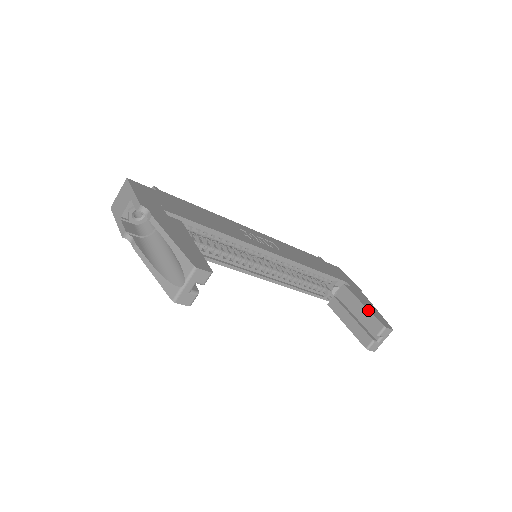
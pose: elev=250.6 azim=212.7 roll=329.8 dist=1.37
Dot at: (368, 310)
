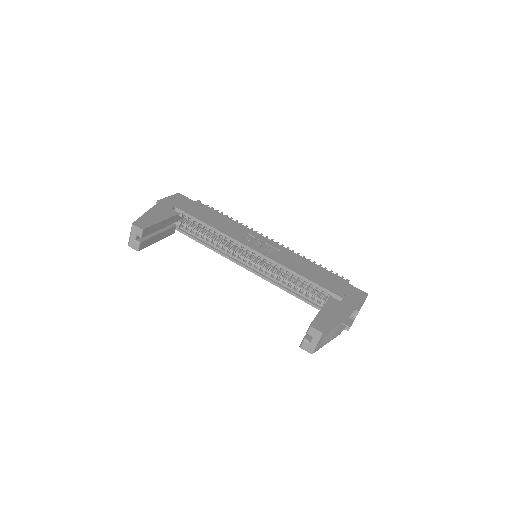
Dot at: occluded
